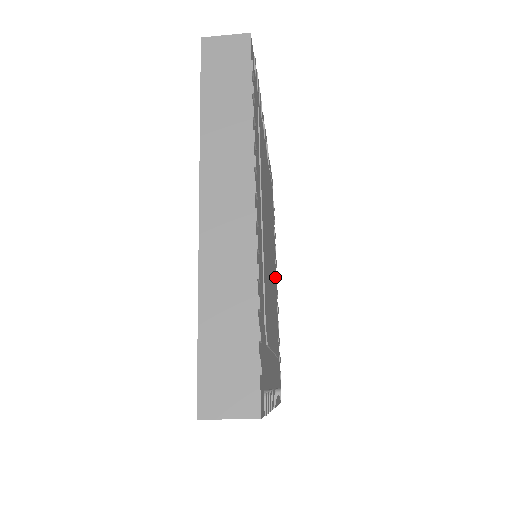
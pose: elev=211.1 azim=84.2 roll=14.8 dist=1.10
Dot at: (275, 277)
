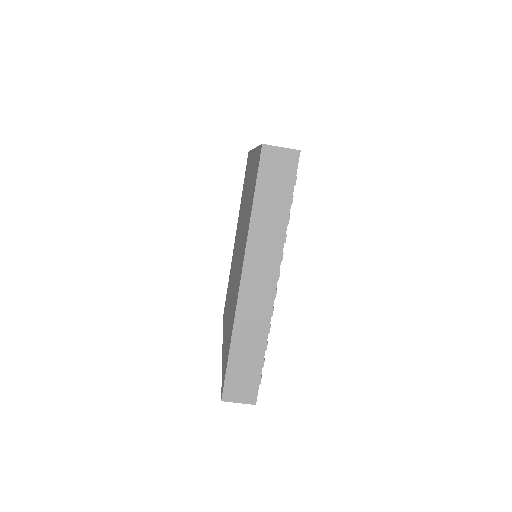
Dot at: occluded
